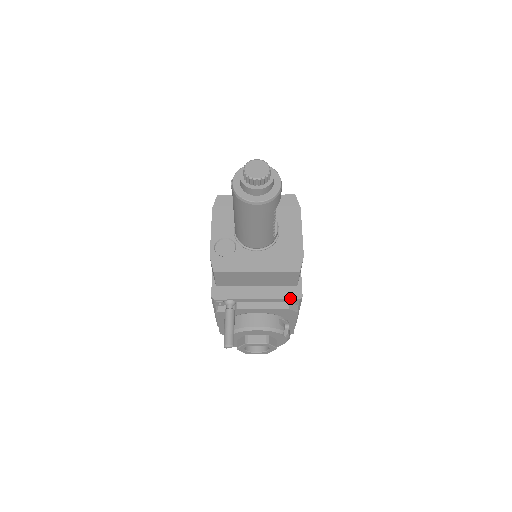
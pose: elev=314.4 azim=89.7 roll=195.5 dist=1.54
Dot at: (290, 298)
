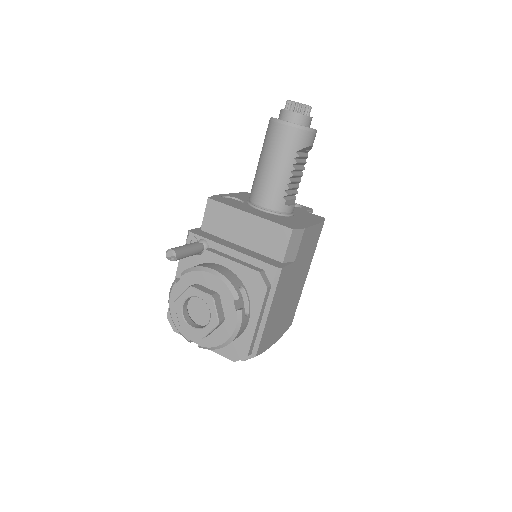
Dot at: (267, 262)
